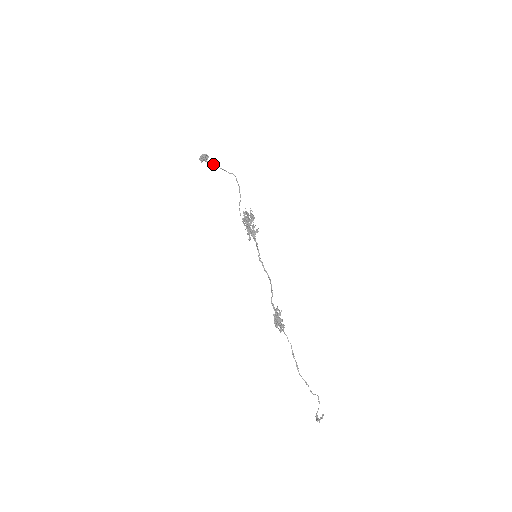
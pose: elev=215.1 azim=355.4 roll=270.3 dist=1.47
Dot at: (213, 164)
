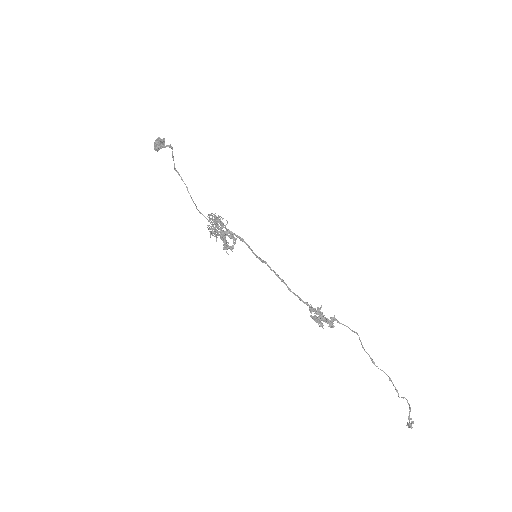
Dot at: (170, 146)
